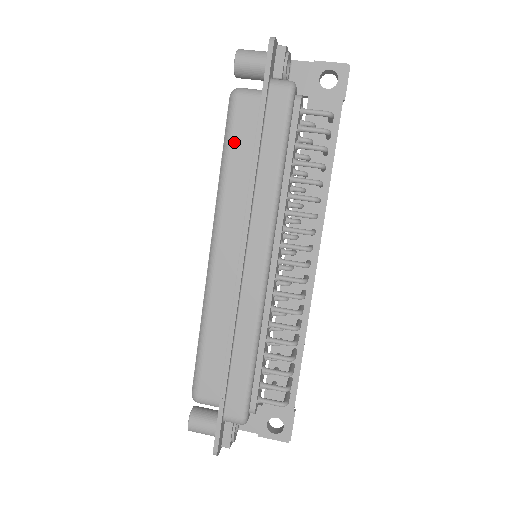
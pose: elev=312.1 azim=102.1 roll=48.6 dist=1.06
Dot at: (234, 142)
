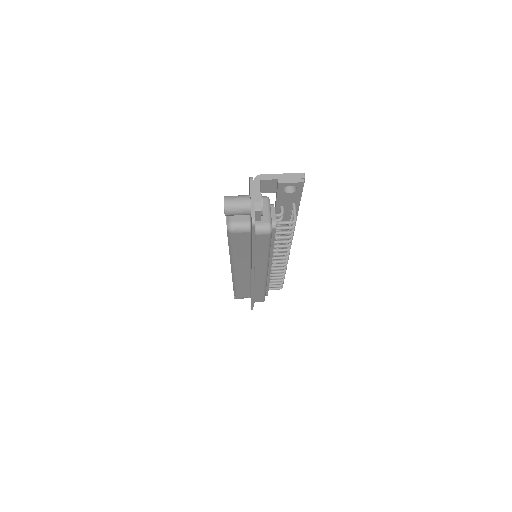
Dot at: (236, 245)
